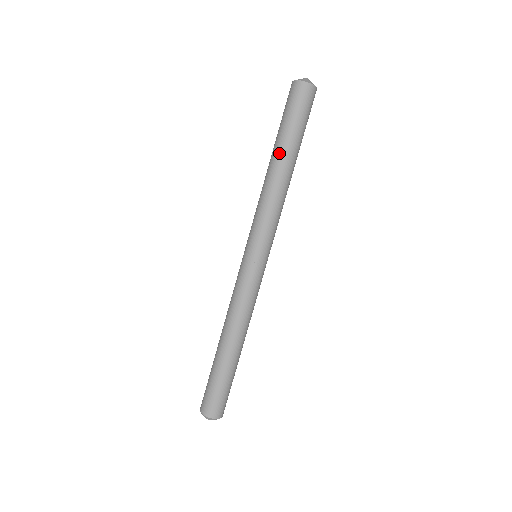
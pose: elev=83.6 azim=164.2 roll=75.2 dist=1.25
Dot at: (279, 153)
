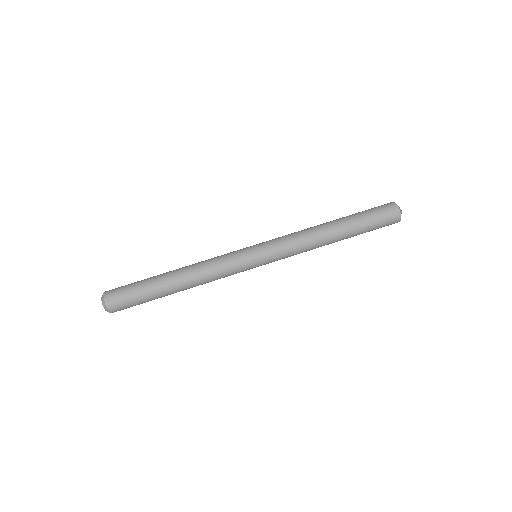
Dot at: (340, 220)
